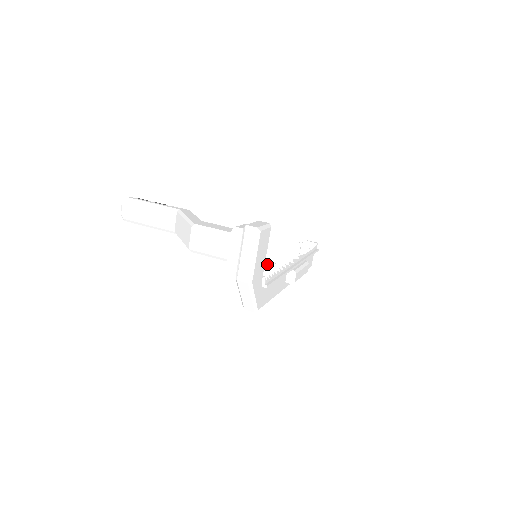
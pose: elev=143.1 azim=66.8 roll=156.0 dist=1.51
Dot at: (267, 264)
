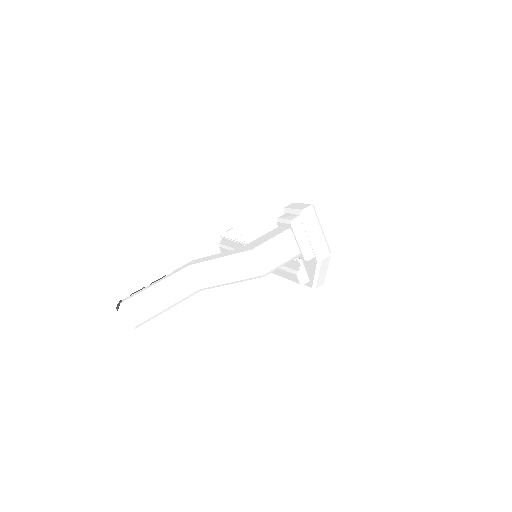
Dot at: occluded
